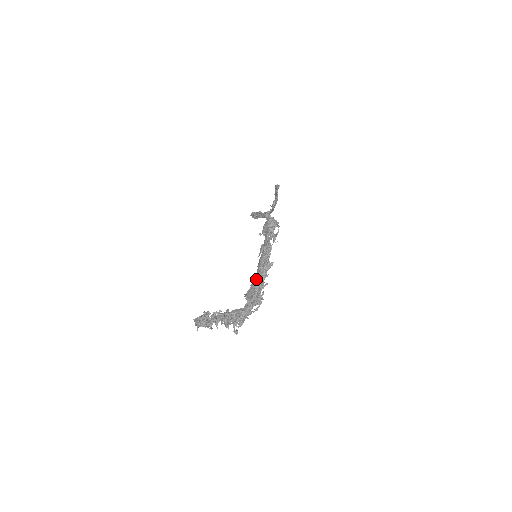
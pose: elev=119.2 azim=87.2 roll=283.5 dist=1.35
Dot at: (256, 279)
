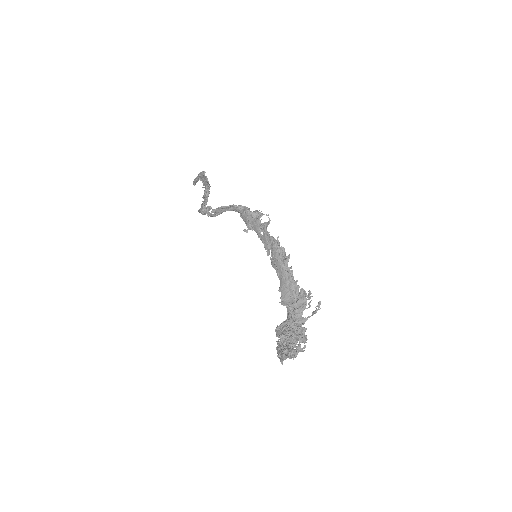
Dot at: (285, 280)
